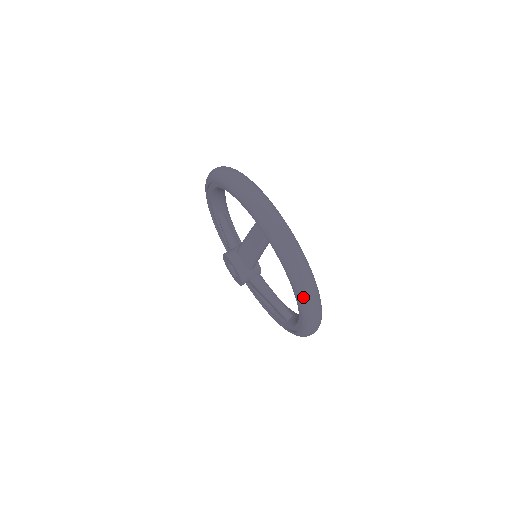
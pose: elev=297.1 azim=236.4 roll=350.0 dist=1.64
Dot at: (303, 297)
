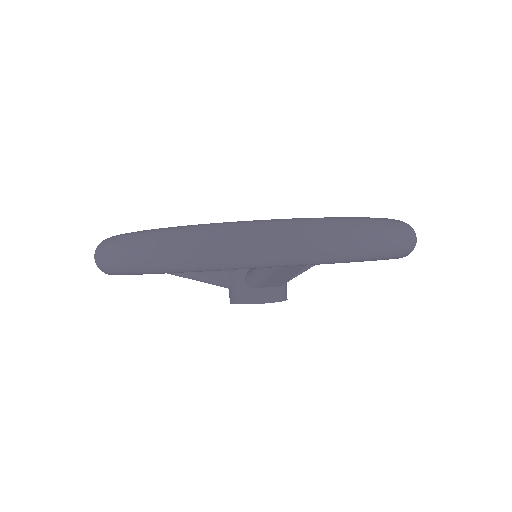
Dot at: (410, 252)
